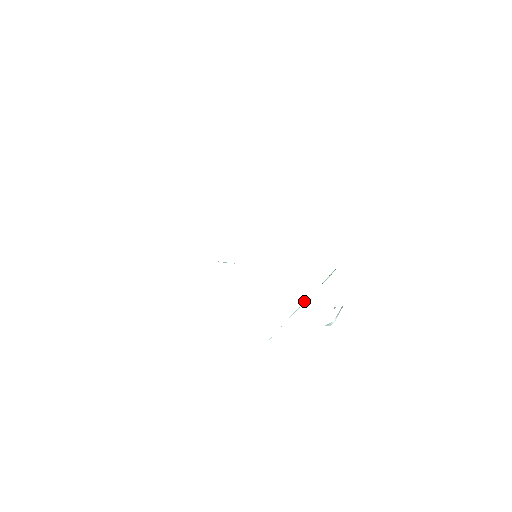
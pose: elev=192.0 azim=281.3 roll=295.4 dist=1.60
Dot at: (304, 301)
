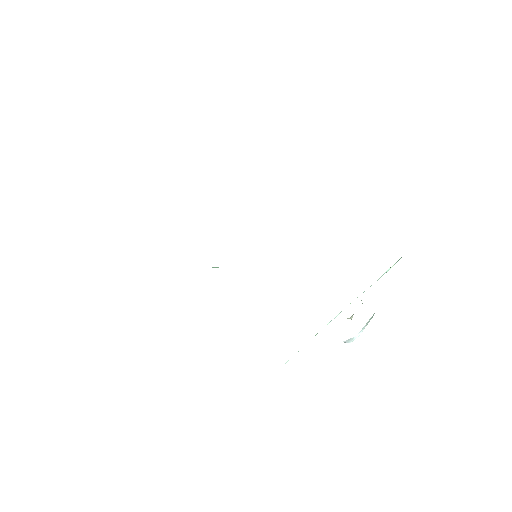
Dot at: occluded
